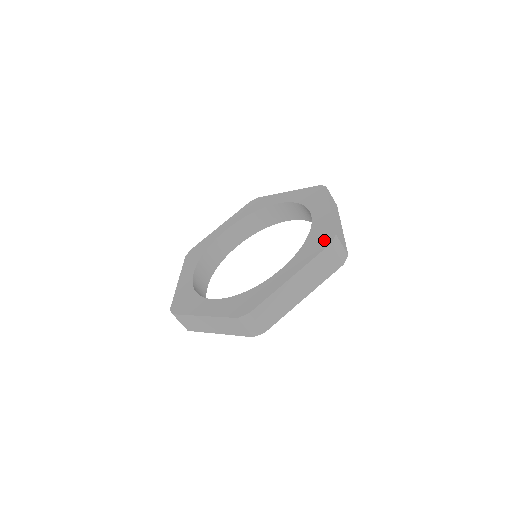
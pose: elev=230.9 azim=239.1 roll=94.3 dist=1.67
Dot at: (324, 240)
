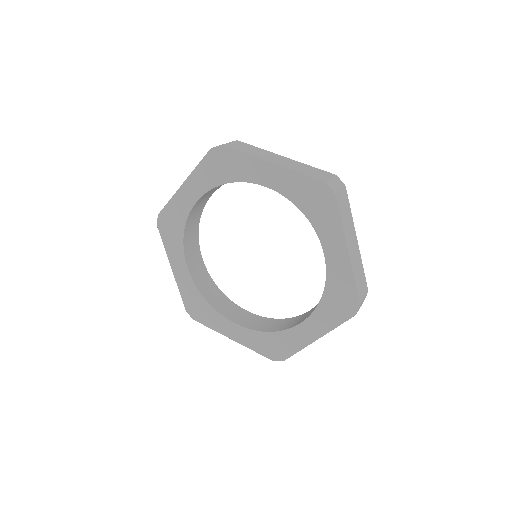
Dot at: (347, 306)
